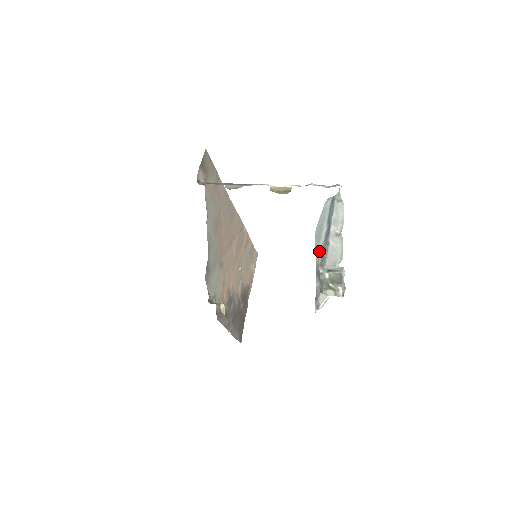
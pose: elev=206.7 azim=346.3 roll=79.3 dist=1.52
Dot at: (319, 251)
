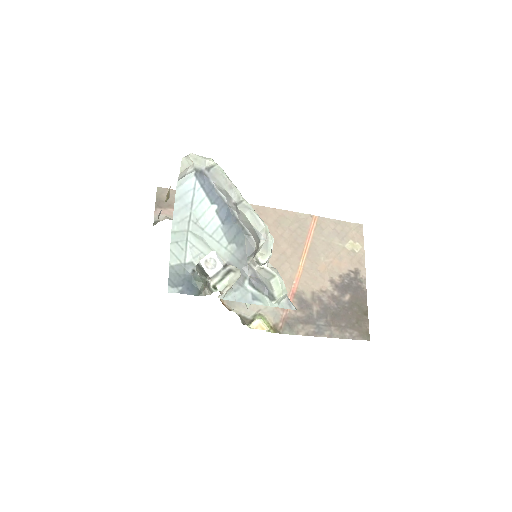
Dot at: (215, 239)
